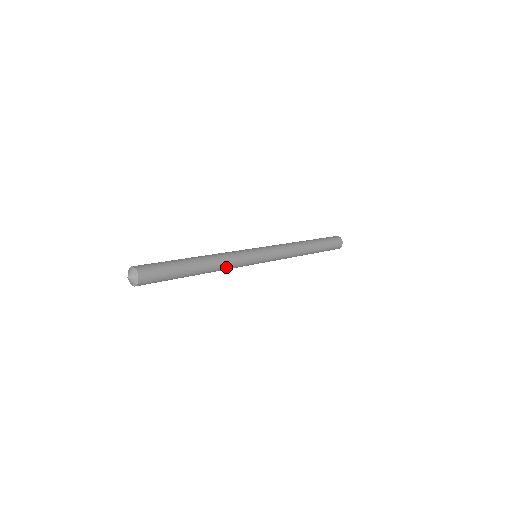
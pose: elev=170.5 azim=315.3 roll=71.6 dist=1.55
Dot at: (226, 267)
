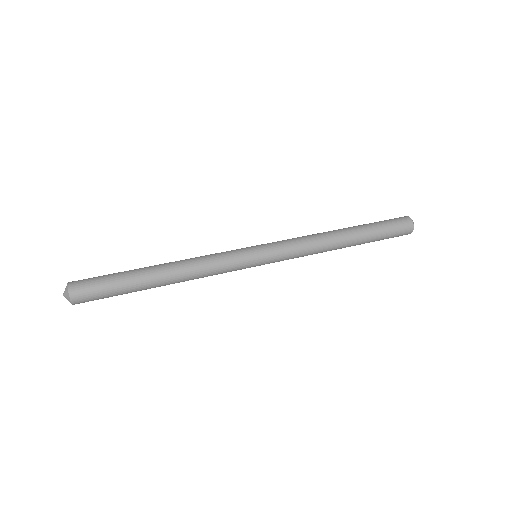
Dot at: (201, 277)
